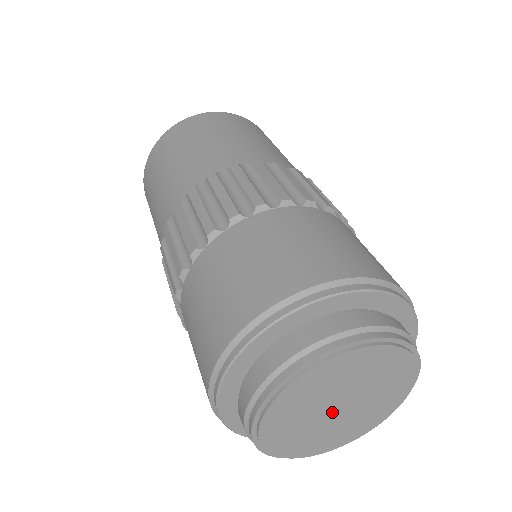
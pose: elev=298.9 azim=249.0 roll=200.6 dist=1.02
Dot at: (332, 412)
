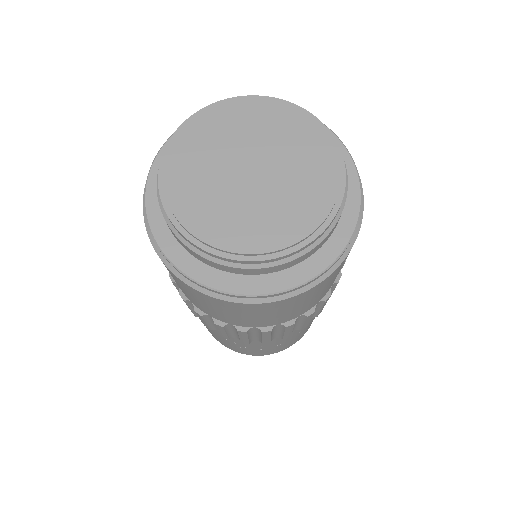
Dot at: (242, 174)
